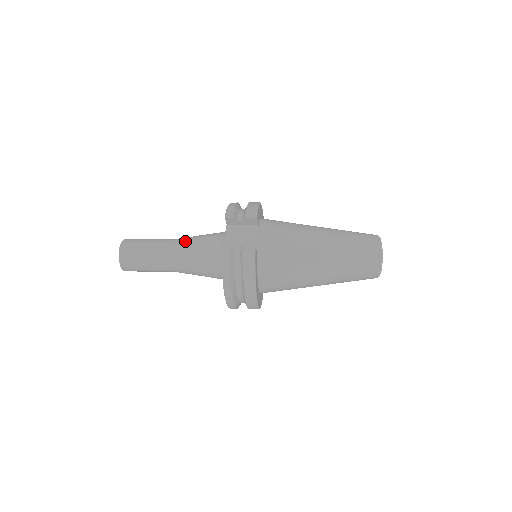
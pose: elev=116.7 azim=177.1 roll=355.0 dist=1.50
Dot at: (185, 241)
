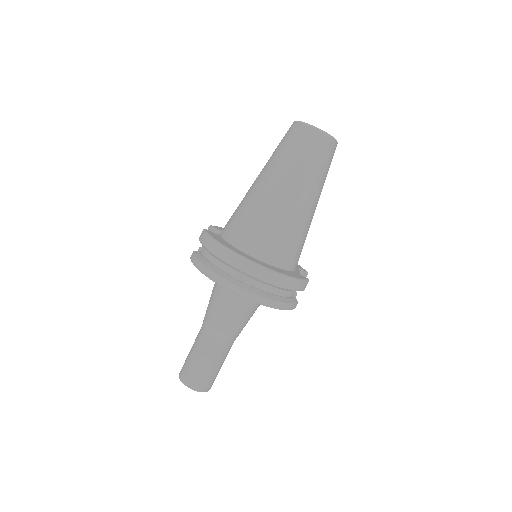
Dot at: occluded
